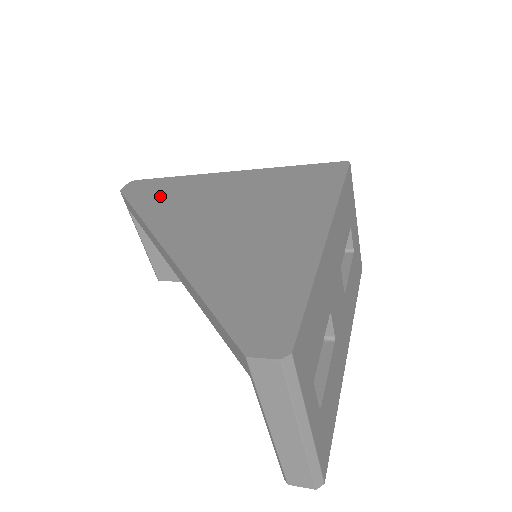
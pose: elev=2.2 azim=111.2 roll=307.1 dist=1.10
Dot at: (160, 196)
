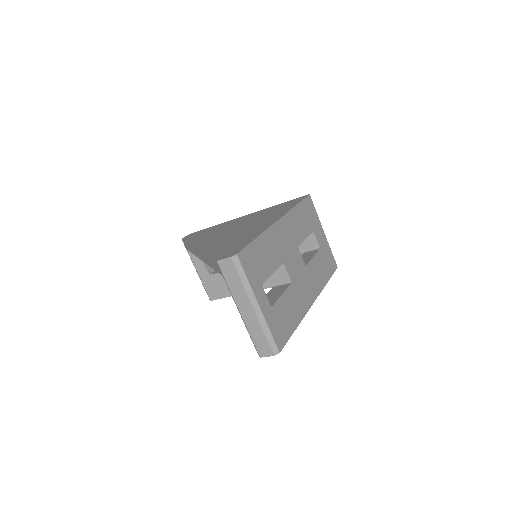
Dot at: (202, 234)
